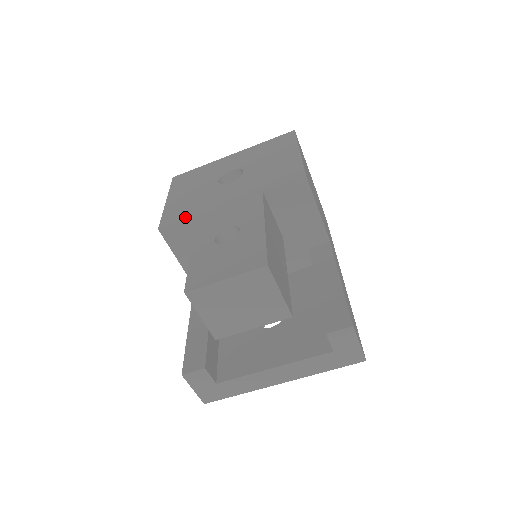
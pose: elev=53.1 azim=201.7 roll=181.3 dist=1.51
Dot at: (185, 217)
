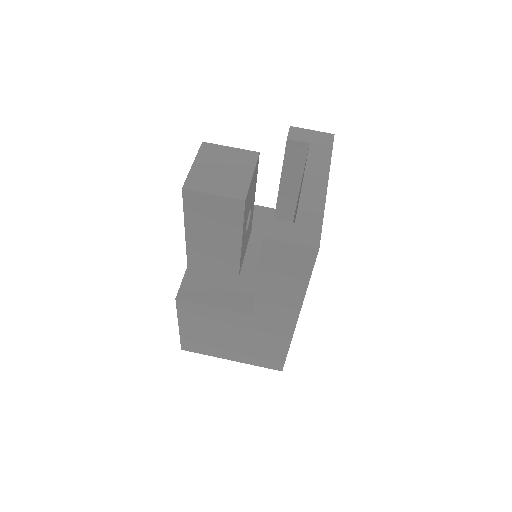
Dot at: (183, 278)
